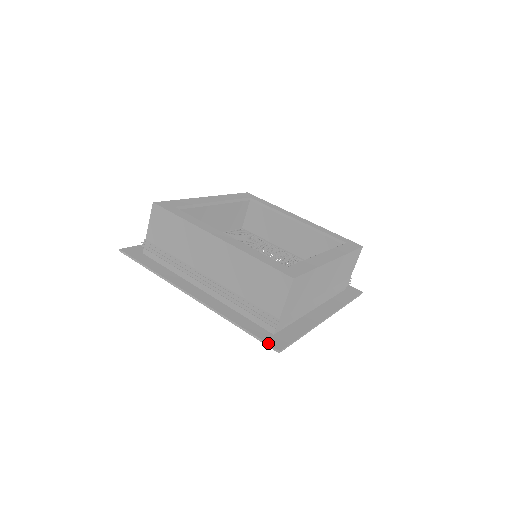
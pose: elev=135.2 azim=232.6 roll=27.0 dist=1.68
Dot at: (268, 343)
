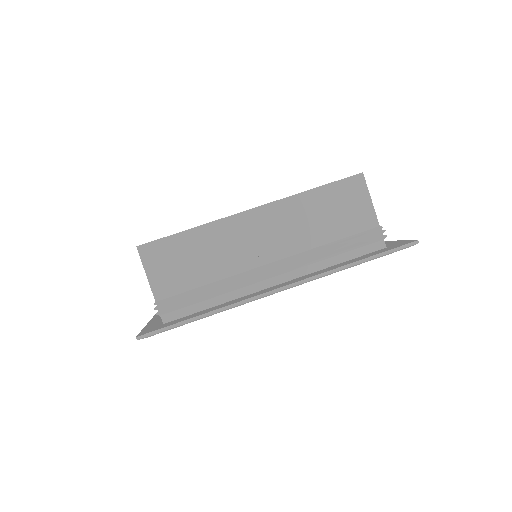
Dot at: (401, 246)
